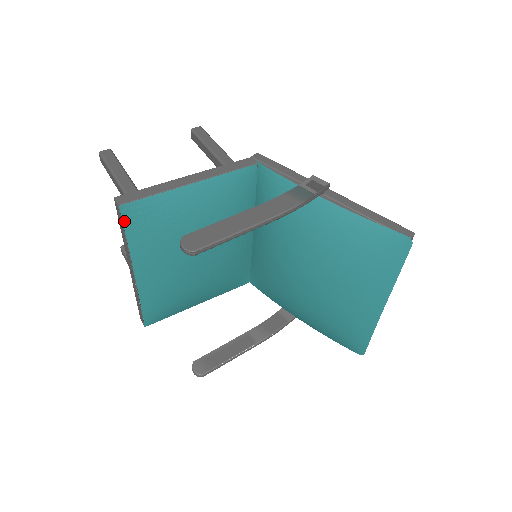
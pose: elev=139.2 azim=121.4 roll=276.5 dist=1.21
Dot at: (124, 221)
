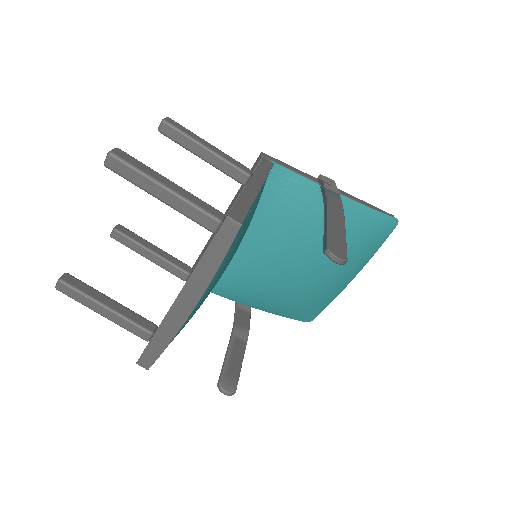
Dot at: (231, 242)
